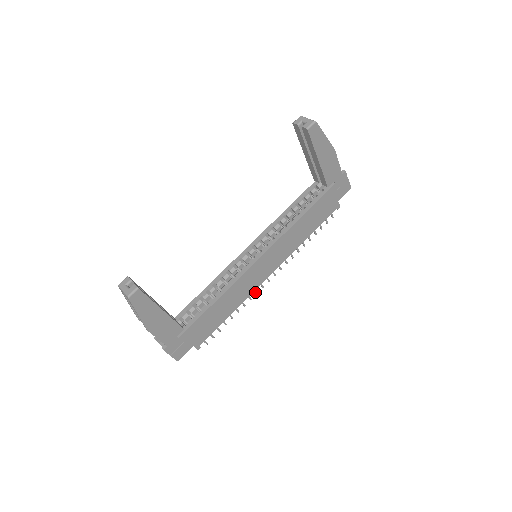
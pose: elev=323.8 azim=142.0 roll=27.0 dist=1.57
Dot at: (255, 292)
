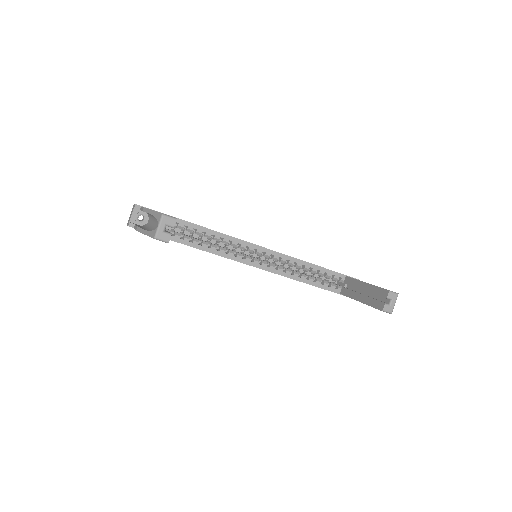
Dot at: occluded
